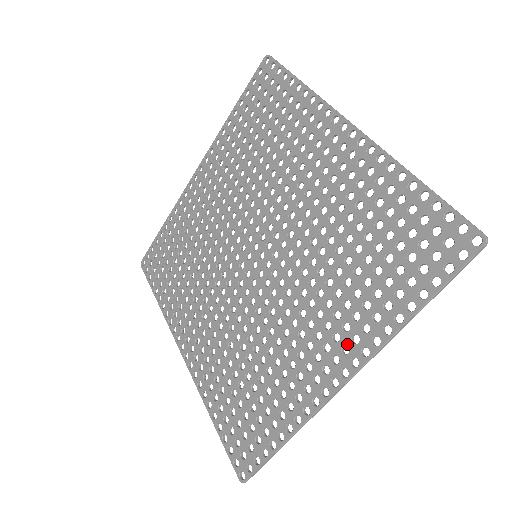
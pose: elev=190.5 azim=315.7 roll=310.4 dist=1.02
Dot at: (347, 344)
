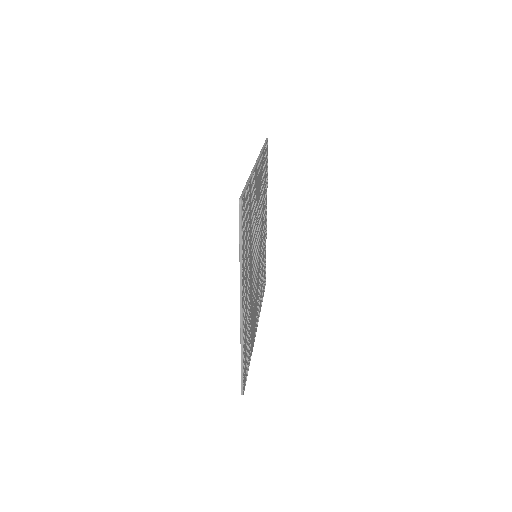
Dot at: occluded
